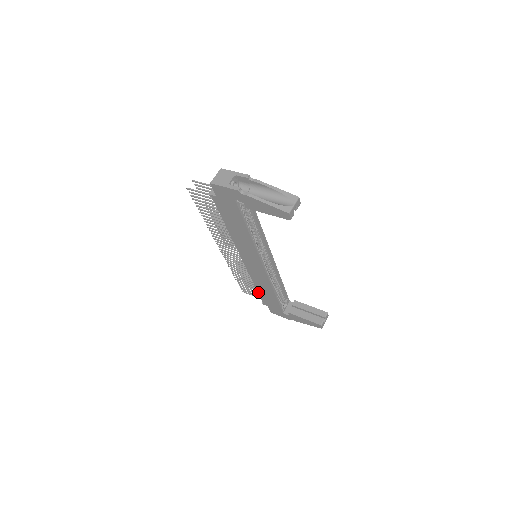
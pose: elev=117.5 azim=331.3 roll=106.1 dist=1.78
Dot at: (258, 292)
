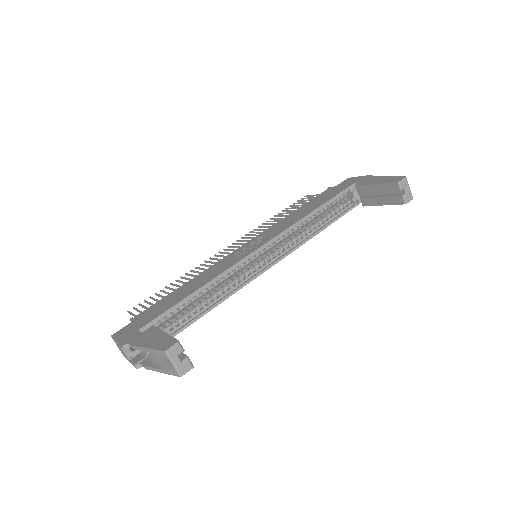
Dot at: occluded
